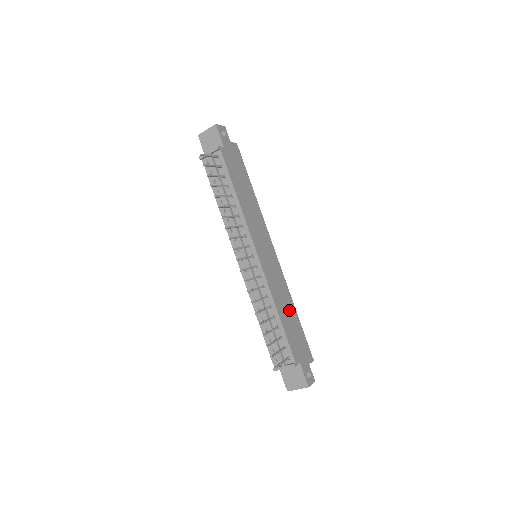
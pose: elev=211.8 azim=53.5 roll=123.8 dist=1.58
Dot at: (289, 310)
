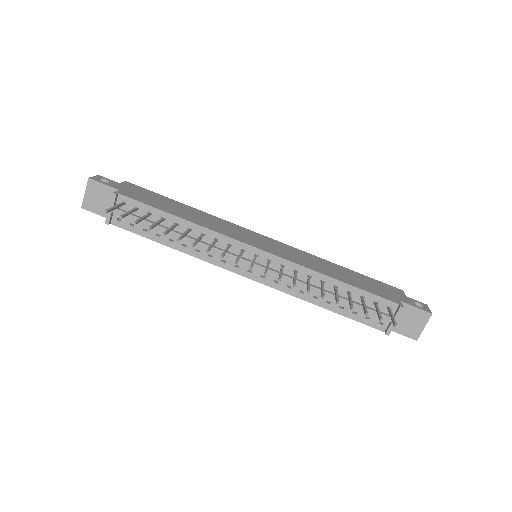
Dot at: (337, 270)
